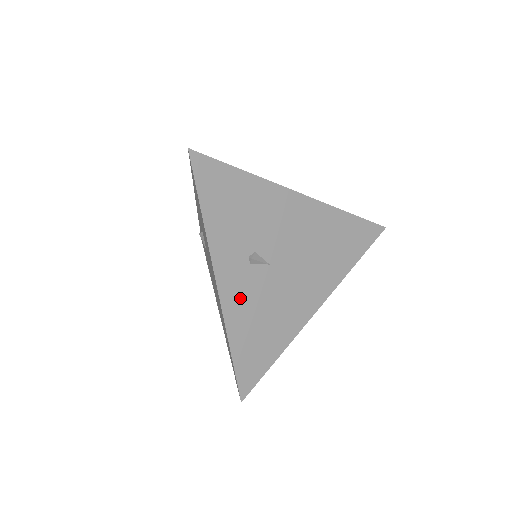
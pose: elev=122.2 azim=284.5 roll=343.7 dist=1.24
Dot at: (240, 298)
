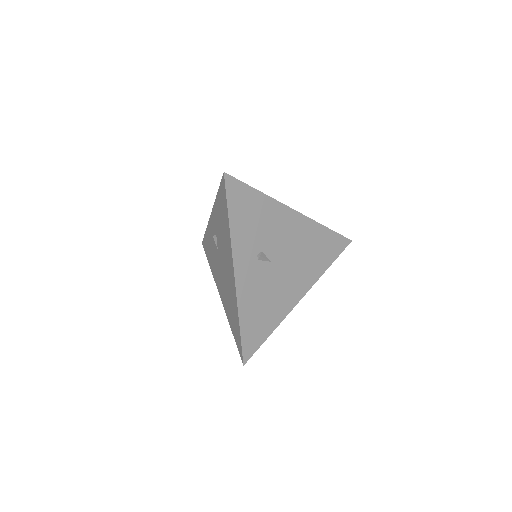
Dot at: (249, 285)
